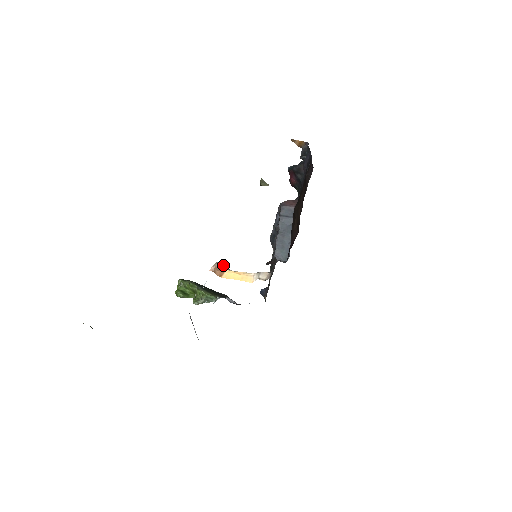
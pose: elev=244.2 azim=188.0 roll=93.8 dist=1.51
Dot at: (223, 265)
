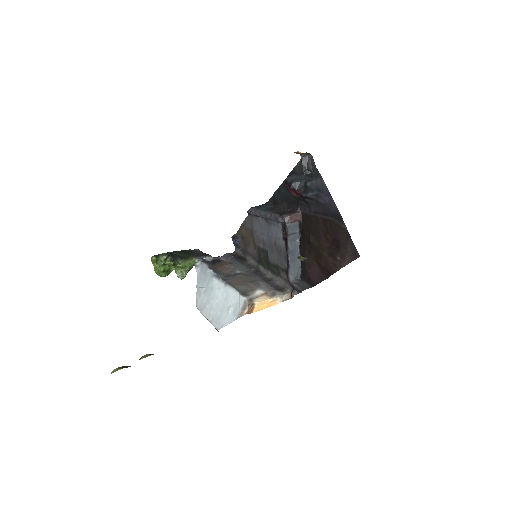
Dot at: (248, 298)
